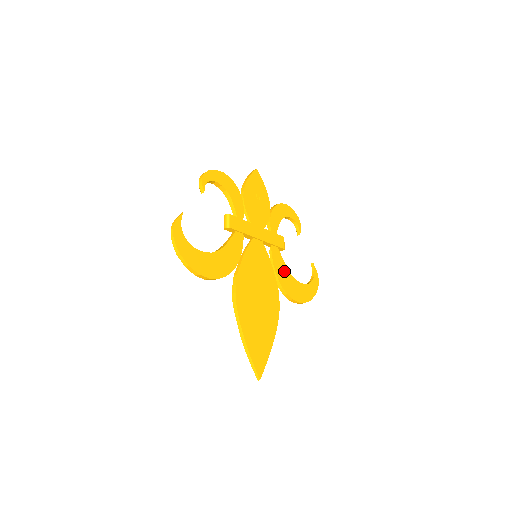
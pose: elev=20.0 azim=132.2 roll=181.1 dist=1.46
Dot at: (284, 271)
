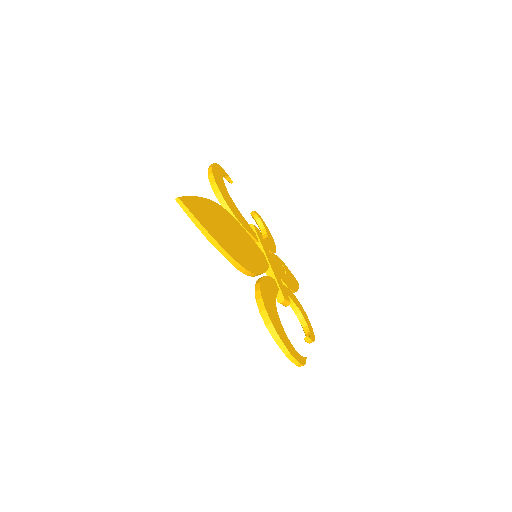
Dot at: (271, 292)
